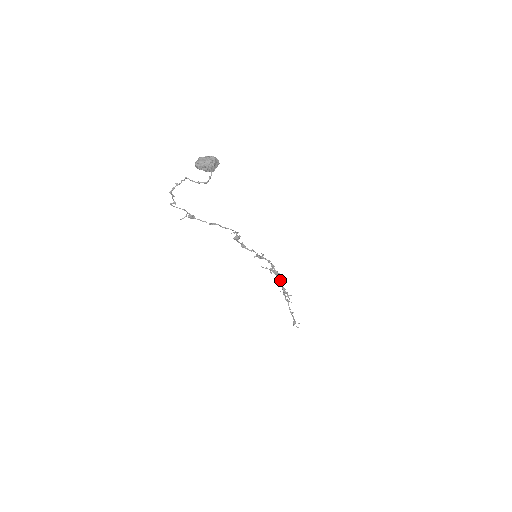
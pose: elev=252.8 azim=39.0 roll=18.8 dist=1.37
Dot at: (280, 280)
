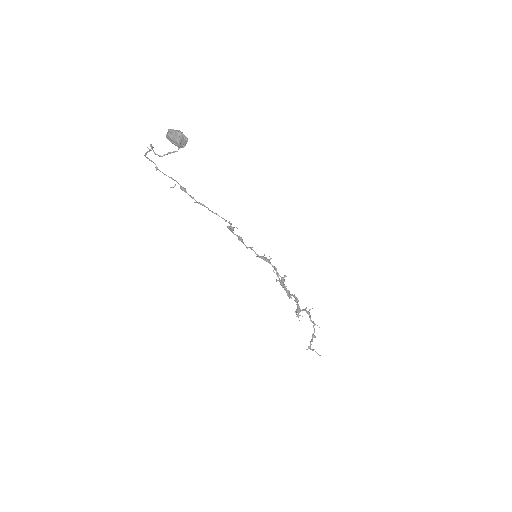
Dot at: (288, 294)
